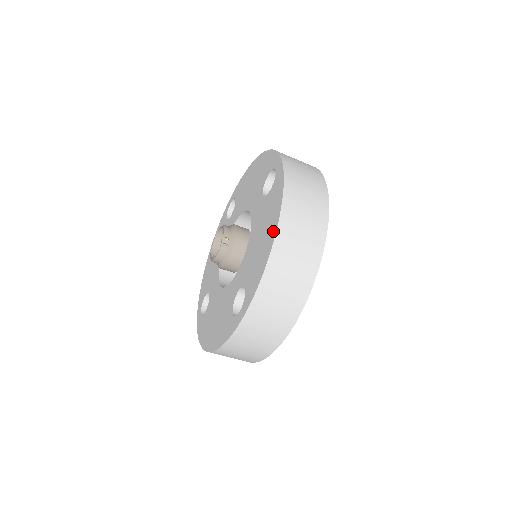
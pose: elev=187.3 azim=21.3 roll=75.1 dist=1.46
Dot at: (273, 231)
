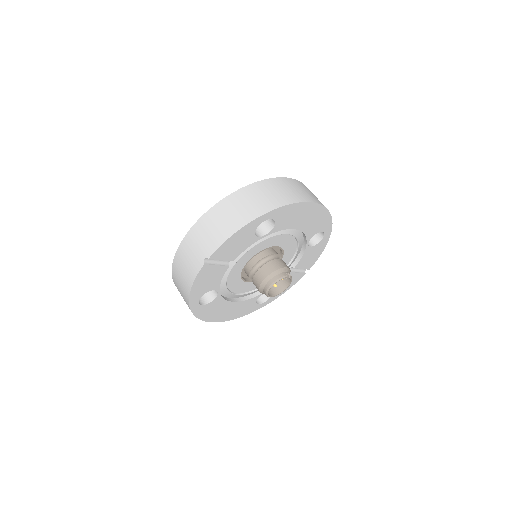
Dot at: occluded
